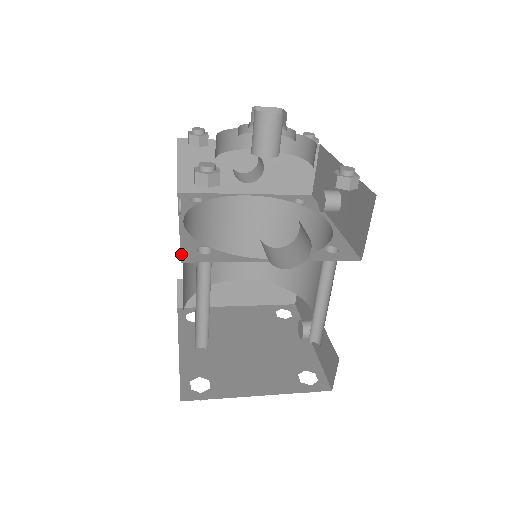
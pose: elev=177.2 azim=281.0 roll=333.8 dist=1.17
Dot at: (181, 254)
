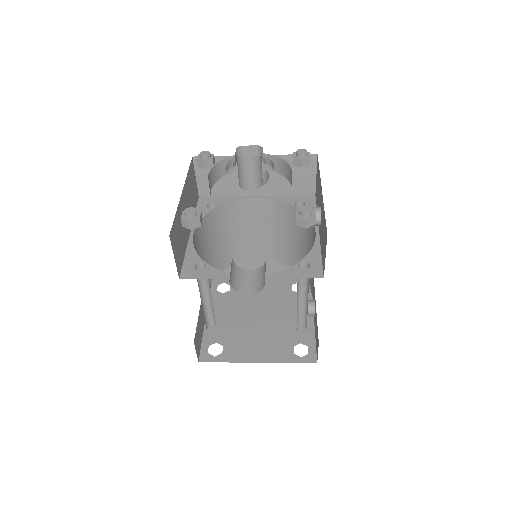
Dot at: (182, 270)
